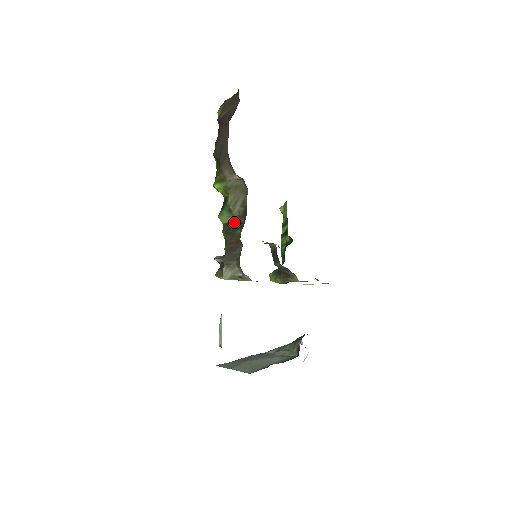
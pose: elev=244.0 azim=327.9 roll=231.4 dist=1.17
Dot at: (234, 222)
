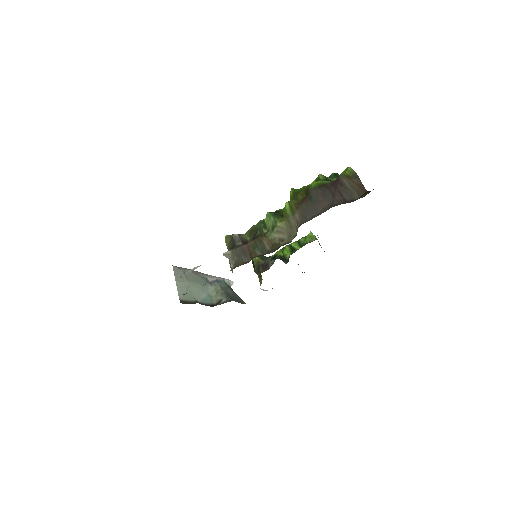
Dot at: (265, 240)
